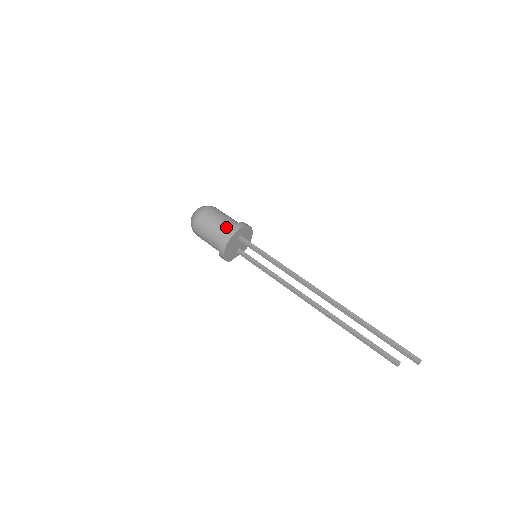
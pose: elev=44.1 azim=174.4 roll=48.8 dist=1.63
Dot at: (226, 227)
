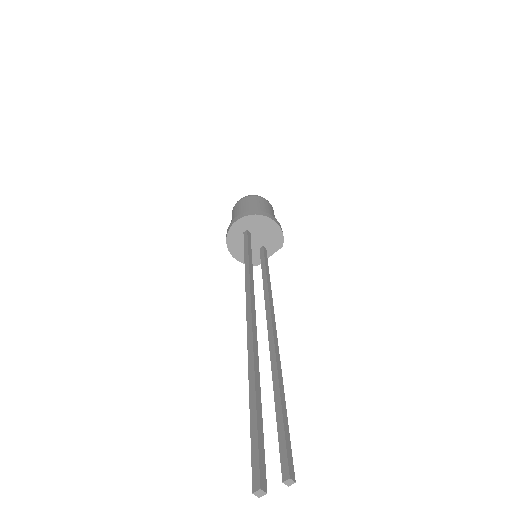
Dot at: occluded
